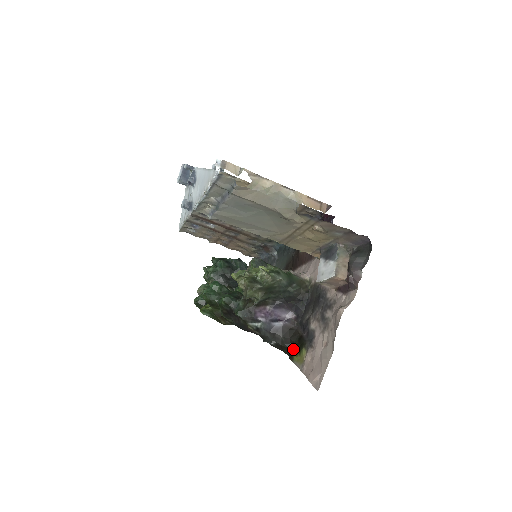
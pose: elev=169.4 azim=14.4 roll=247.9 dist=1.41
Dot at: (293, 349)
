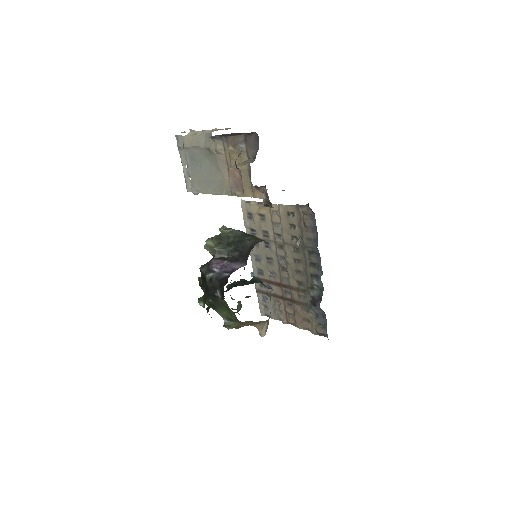
Dot at: occluded
